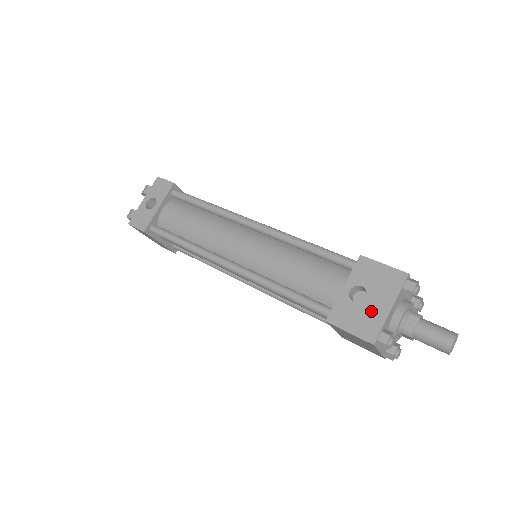
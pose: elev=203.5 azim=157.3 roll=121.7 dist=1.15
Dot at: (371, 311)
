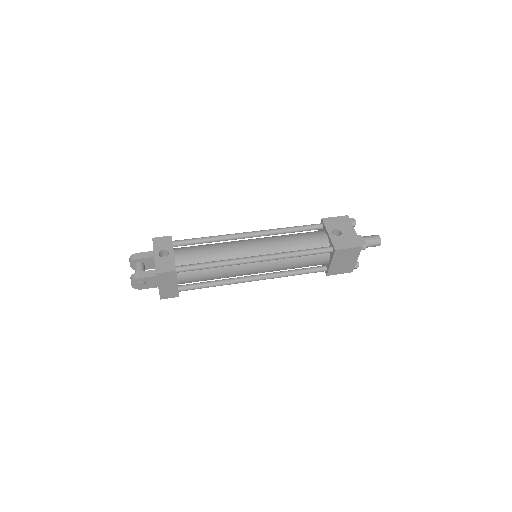
Dot at: (349, 235)
